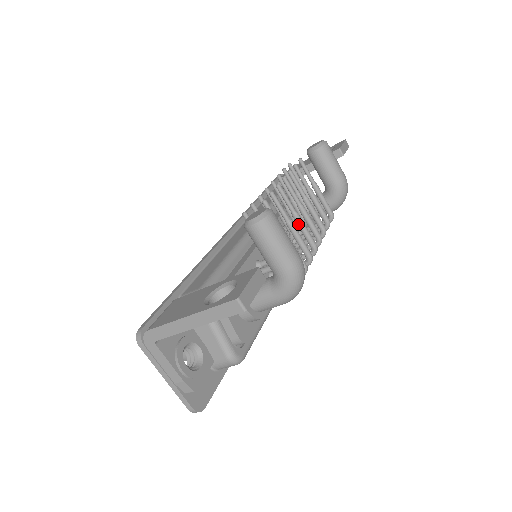
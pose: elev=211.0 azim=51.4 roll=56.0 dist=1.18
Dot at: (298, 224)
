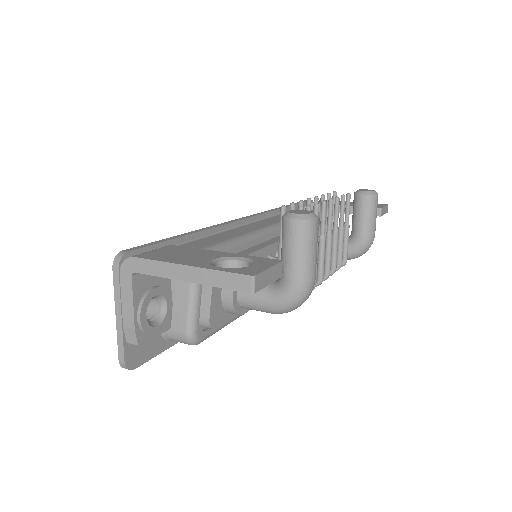
Dot at: (320, 249)
